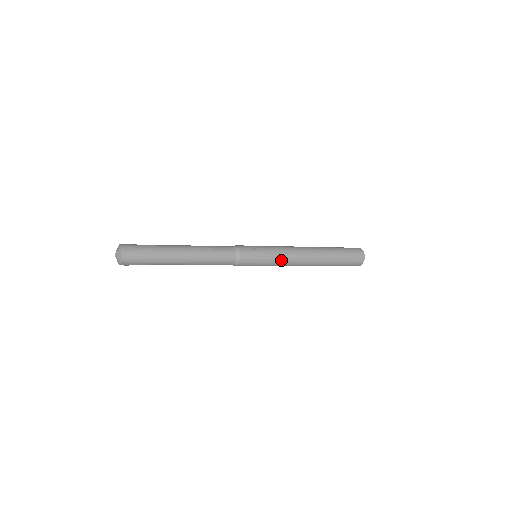
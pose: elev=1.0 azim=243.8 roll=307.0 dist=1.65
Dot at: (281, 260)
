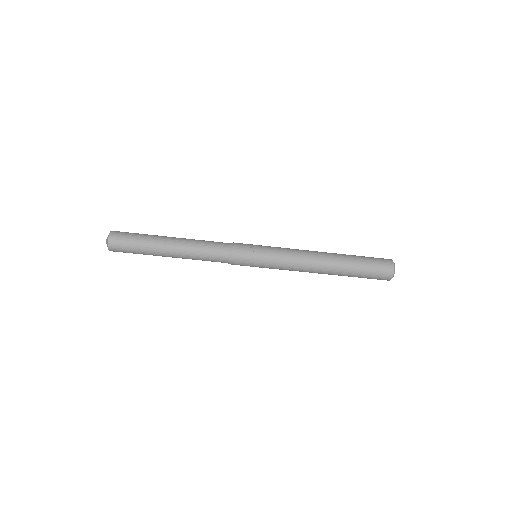
Dot at: (282, 265)
